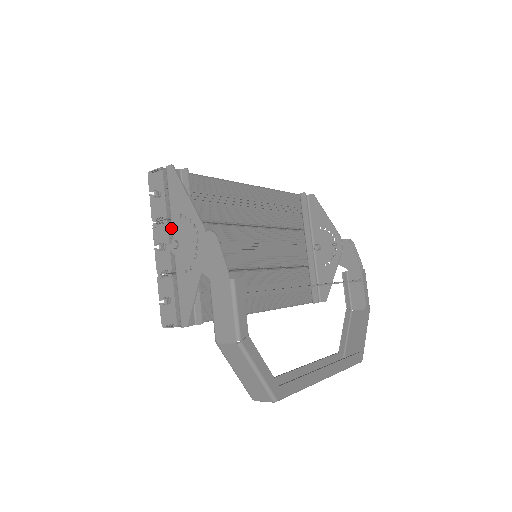
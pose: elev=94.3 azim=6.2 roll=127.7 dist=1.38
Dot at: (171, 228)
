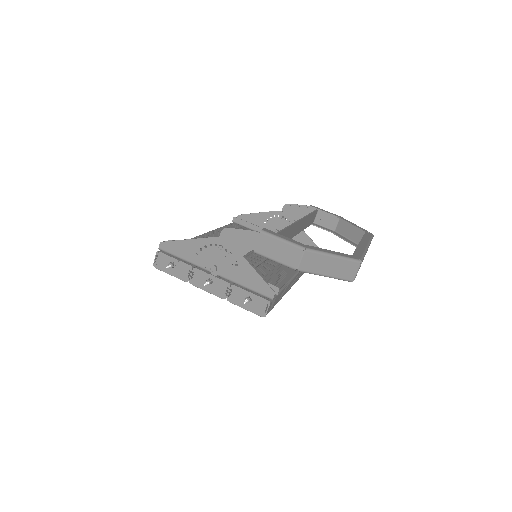
Dot at: (201, 269)
